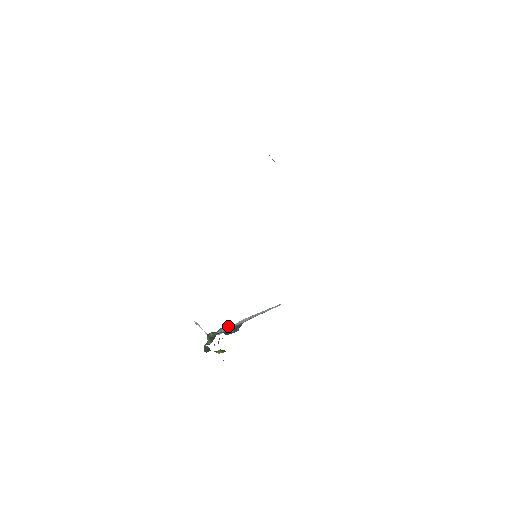
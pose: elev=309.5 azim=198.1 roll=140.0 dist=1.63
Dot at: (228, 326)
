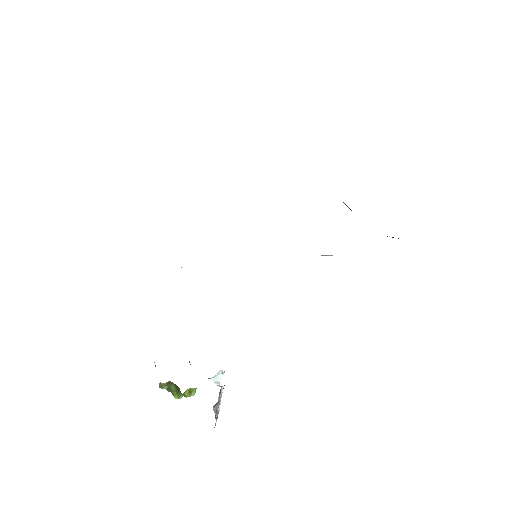
Dot at: occluded
